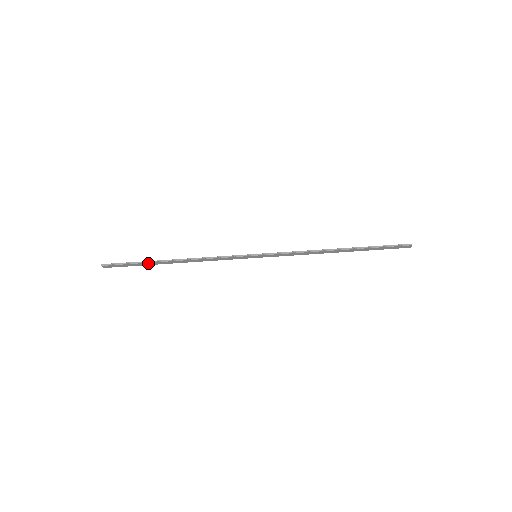
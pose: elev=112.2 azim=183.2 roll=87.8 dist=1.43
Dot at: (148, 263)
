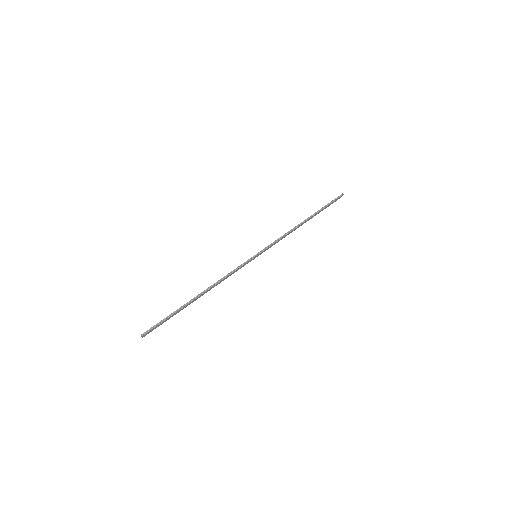
Dot at: (180, 309)
